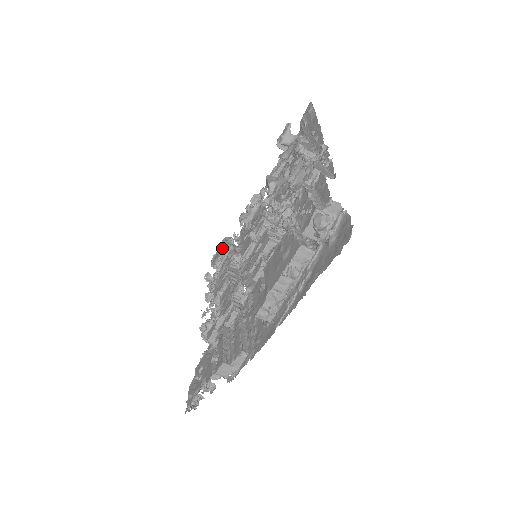
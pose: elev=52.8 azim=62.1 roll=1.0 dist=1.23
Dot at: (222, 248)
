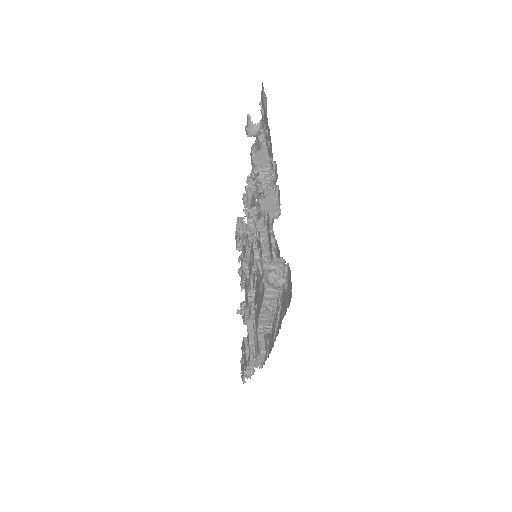
Dot at: occluded
